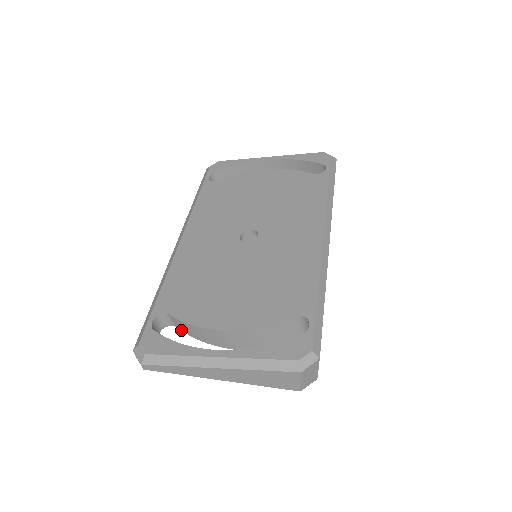
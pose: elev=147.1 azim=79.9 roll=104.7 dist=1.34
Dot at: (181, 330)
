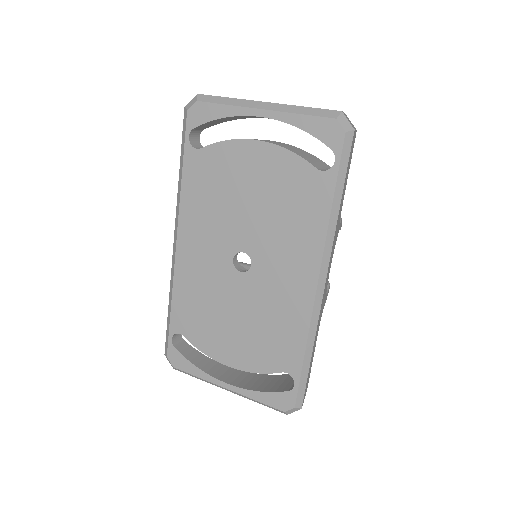
Dot at: occluded
